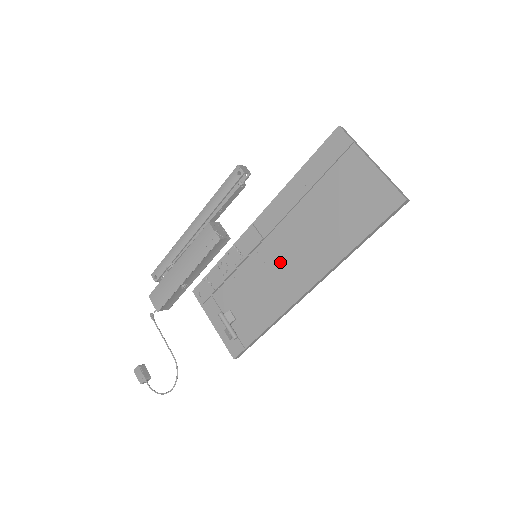
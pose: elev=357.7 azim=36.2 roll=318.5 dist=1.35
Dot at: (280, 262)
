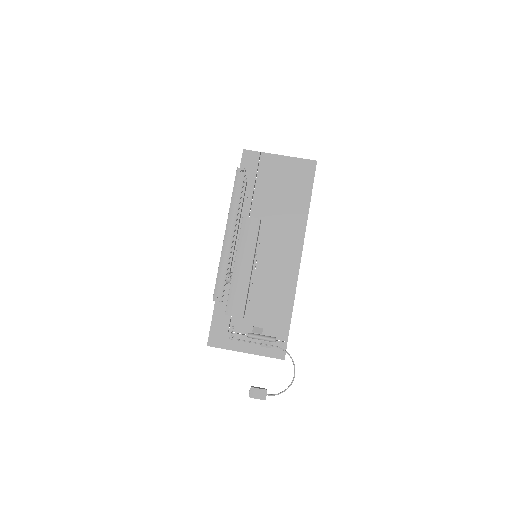
Dot at: (267, 258)
